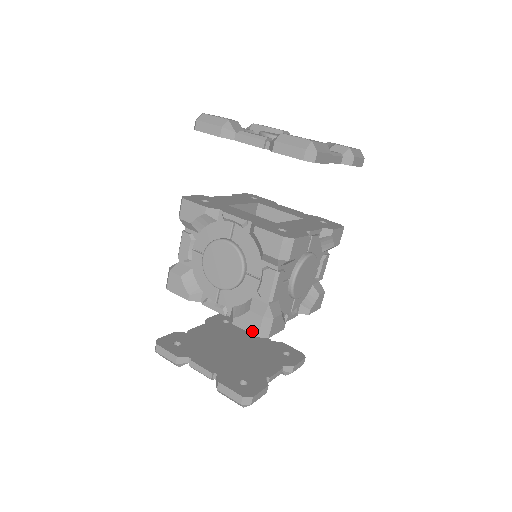
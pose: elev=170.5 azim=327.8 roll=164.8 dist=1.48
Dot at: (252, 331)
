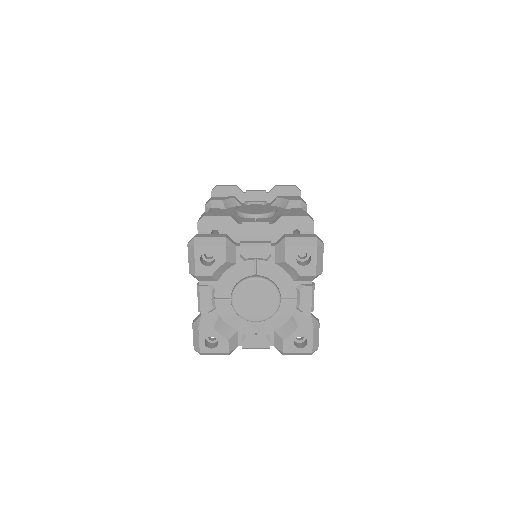
Dot at: (198, 228)
